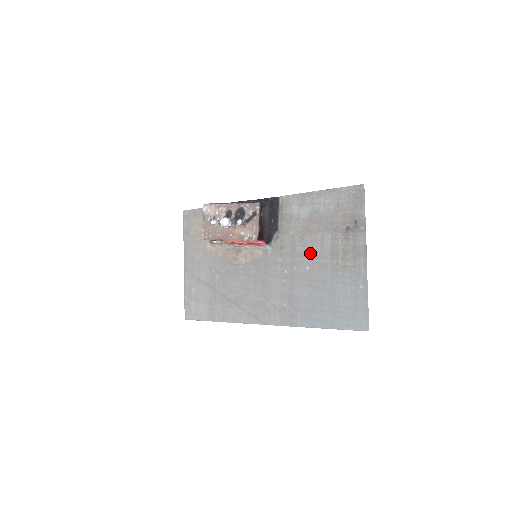
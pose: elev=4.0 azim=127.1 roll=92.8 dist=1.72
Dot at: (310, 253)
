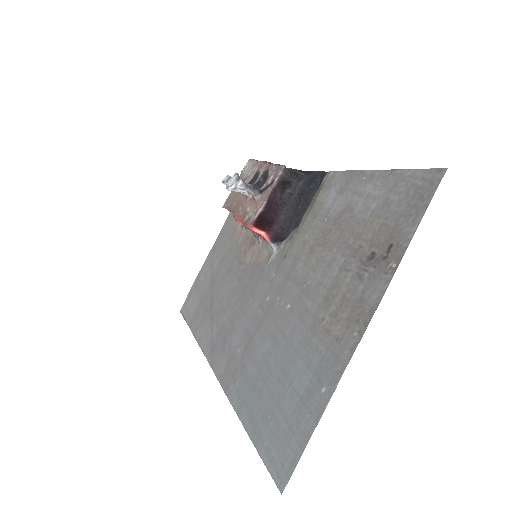
Dot at: (305, 281)
